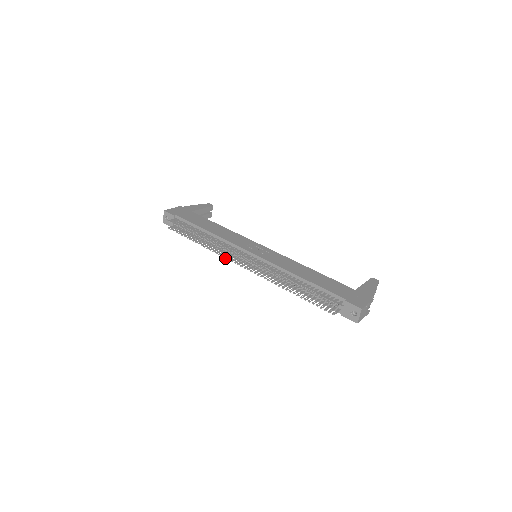
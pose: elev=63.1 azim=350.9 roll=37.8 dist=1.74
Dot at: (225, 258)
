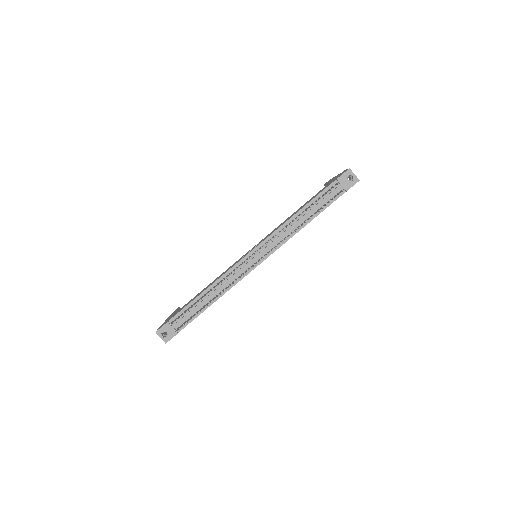
Dot at: occluded
